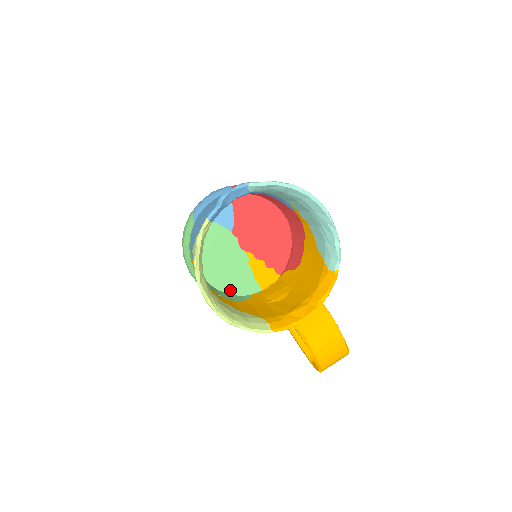
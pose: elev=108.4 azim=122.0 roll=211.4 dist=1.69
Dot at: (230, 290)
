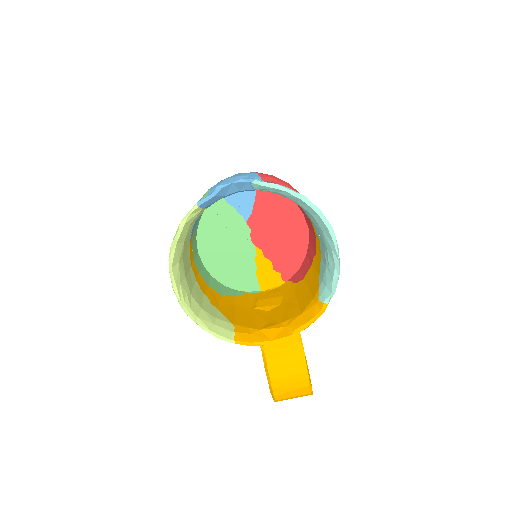
Dot at: (227, 280)
